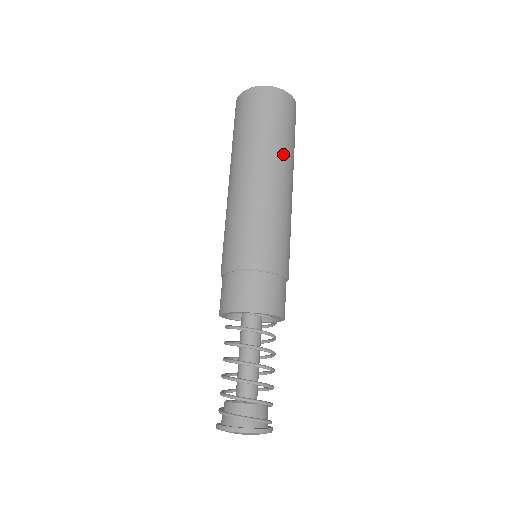
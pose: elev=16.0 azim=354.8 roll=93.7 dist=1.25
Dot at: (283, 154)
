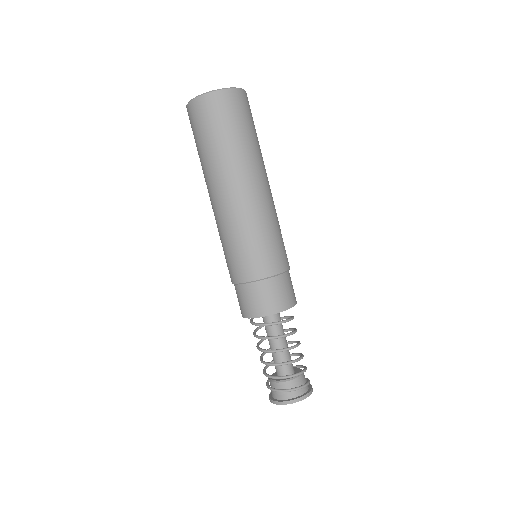
Dot at: occluded
